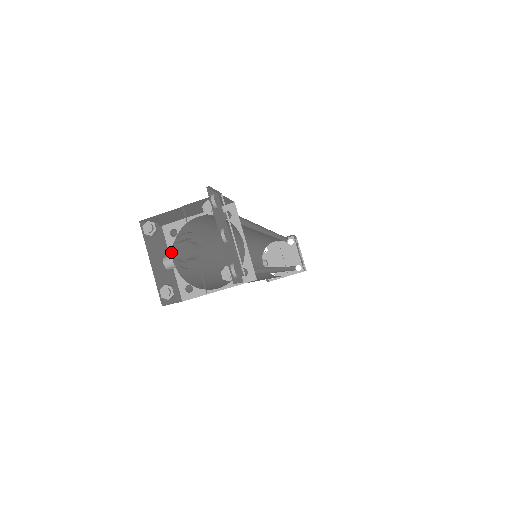
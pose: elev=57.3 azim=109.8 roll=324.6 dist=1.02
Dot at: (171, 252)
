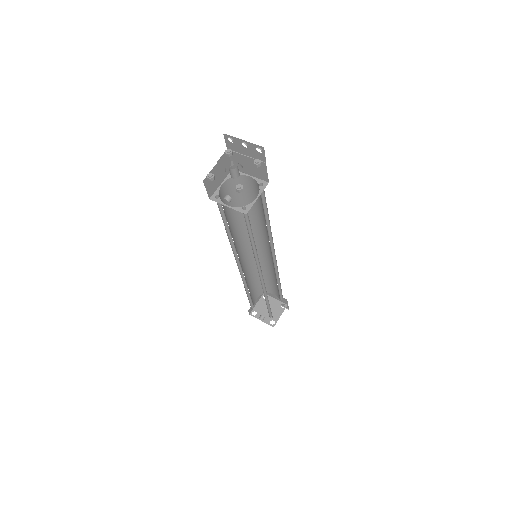
Dot at: (223, 204)
